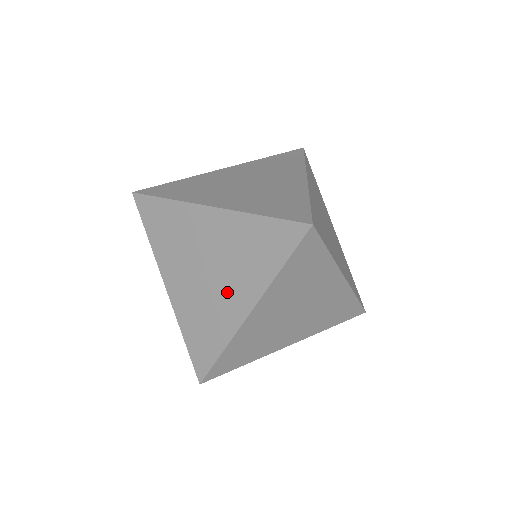
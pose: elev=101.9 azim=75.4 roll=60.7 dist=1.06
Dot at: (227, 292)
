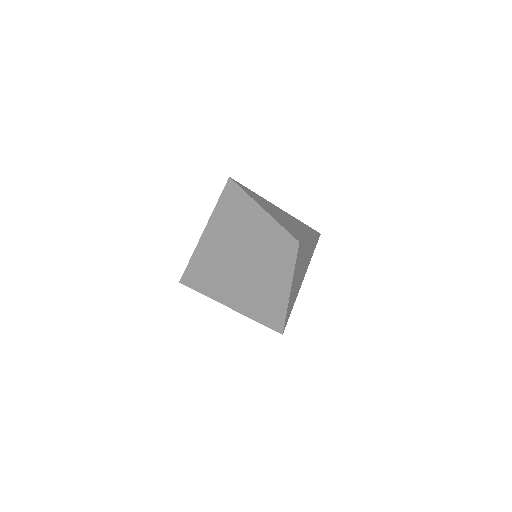
Dot at: (272, 292)
